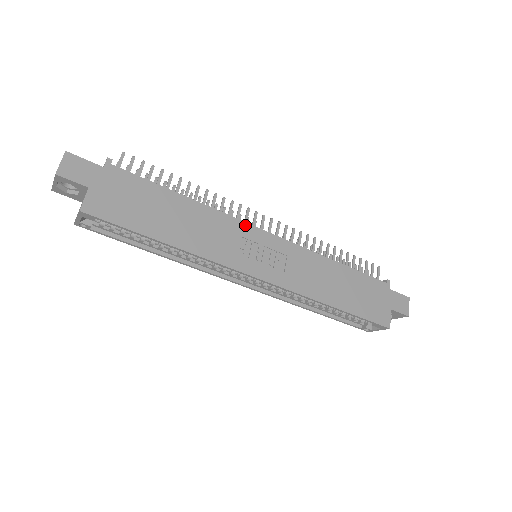
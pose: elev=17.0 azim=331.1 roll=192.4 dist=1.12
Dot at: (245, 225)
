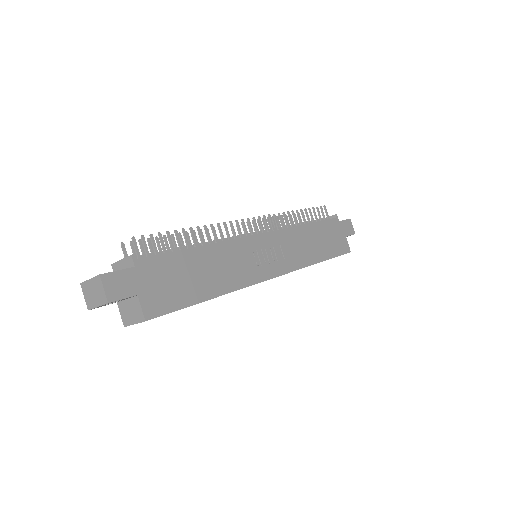
Dot at: (246, 240)
